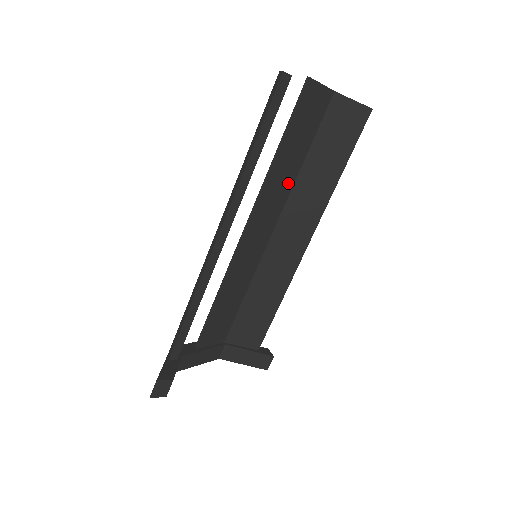
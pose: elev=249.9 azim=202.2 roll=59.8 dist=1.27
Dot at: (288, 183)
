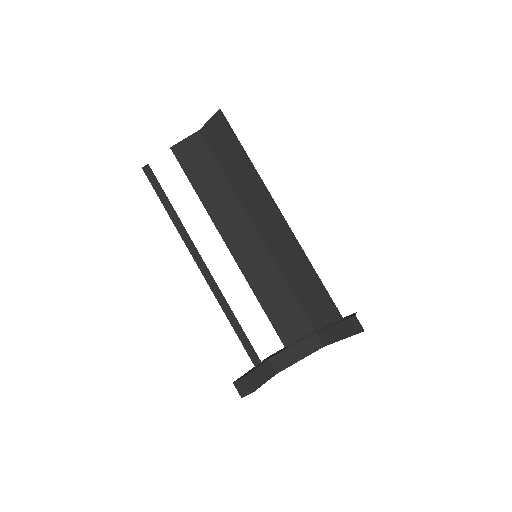
Dot at: (230, 198)
